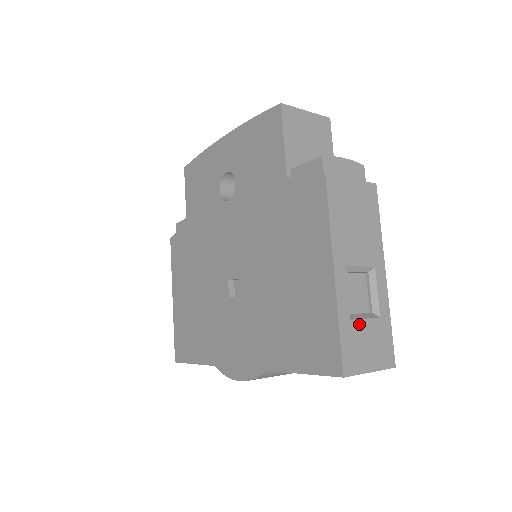
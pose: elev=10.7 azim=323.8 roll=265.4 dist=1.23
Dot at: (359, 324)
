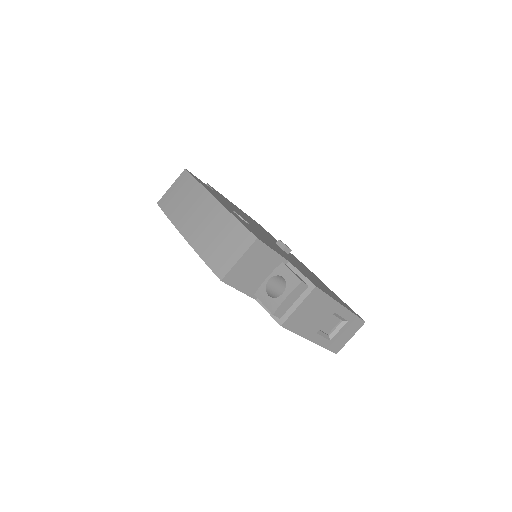
Dot at: (336, 336)
